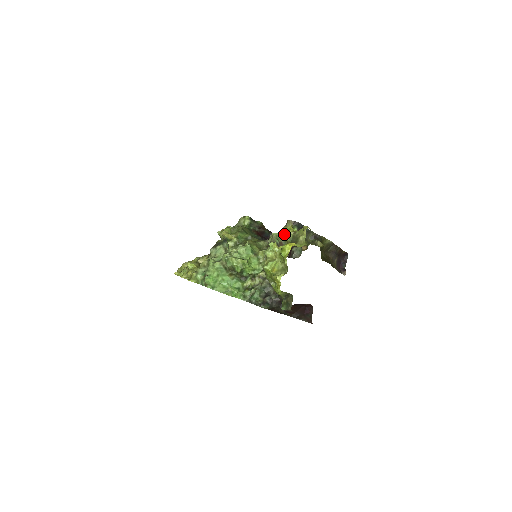
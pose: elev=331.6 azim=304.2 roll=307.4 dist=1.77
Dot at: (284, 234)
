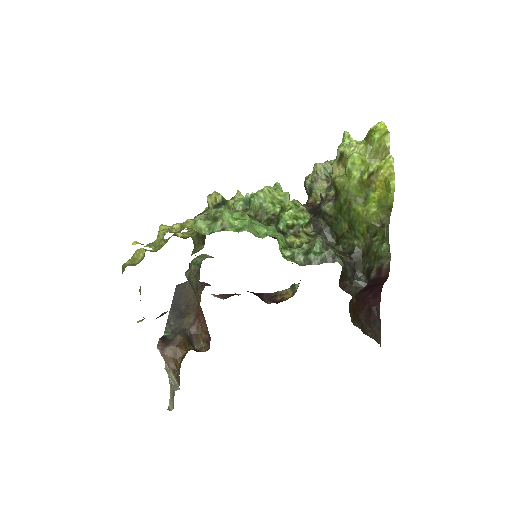
Dot at: occluded
